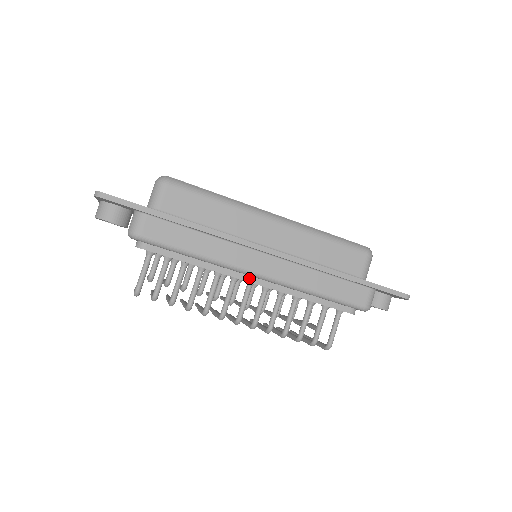
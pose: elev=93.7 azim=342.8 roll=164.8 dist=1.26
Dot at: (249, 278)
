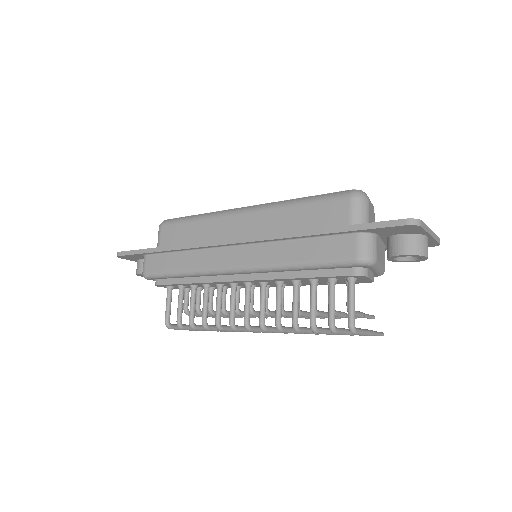
Dot at: (236, 277)
